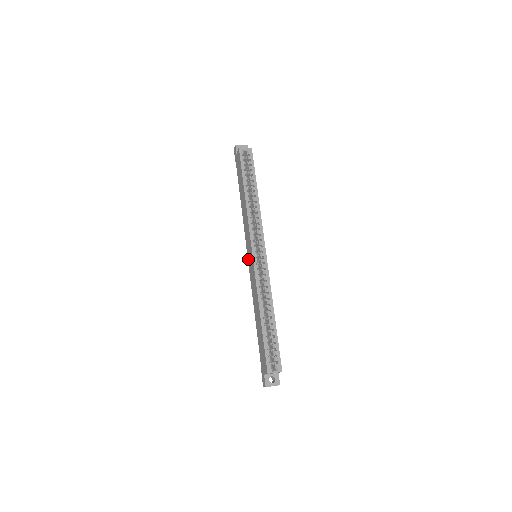
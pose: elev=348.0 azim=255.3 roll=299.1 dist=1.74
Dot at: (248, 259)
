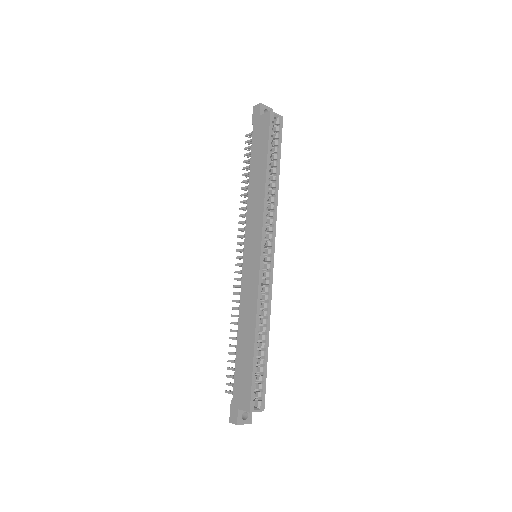
Dot at: (245, 257)
